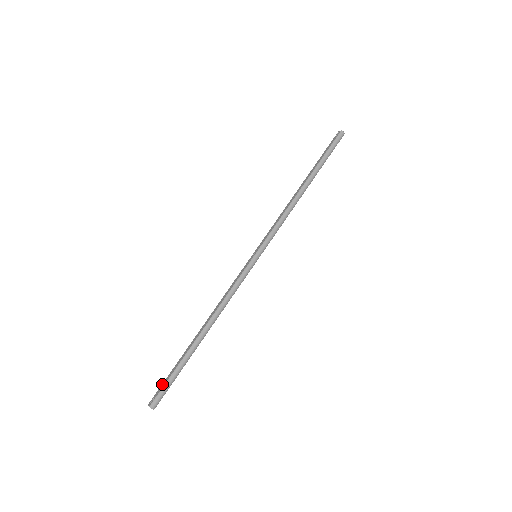
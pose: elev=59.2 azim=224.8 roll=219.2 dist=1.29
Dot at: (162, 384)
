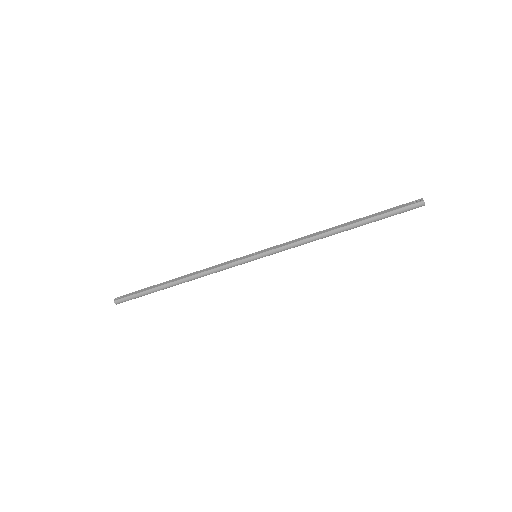
Dot at: (131, 293)
